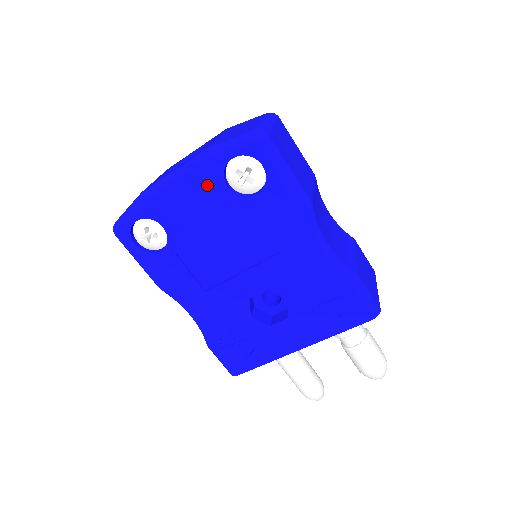
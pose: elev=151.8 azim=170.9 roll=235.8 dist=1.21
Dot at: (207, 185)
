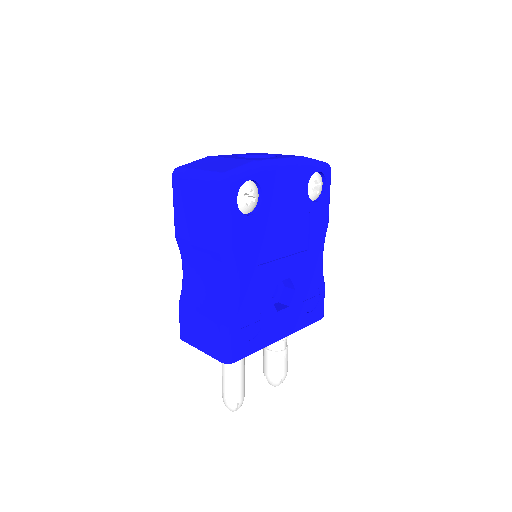
Dot at: (300, 180)
